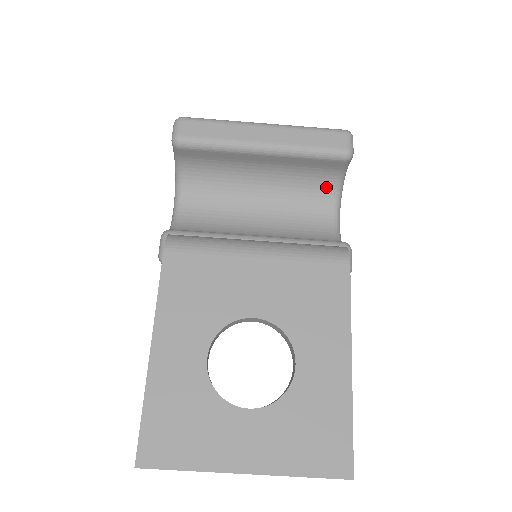
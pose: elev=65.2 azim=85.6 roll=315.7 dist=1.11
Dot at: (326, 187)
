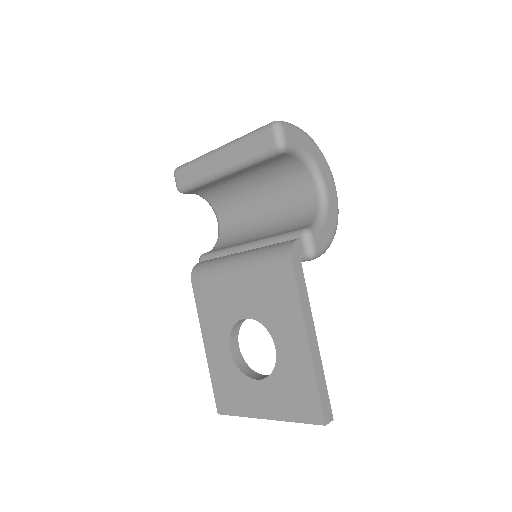
Dot at: (296, 167)
